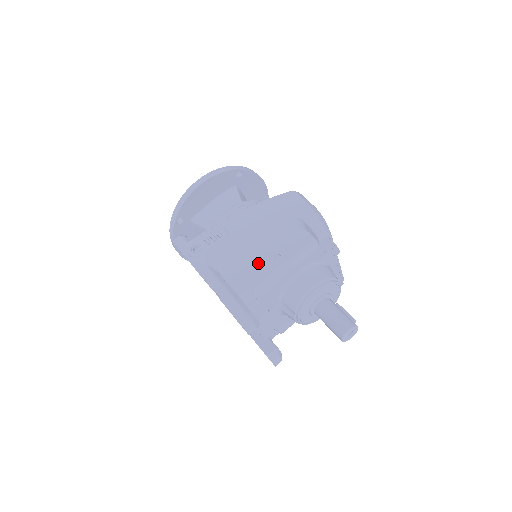
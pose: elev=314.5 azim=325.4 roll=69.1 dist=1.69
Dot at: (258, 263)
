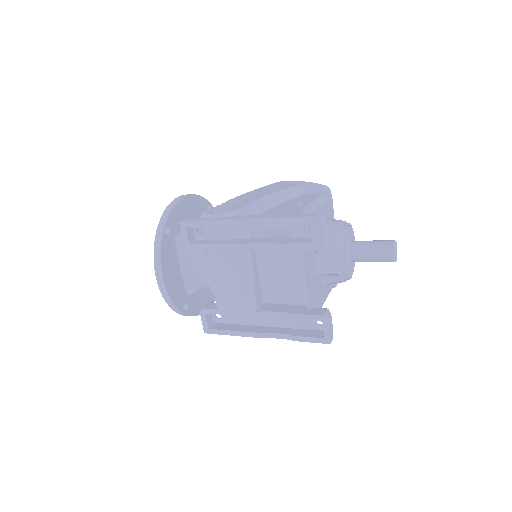
Dot at: (286, 209)
